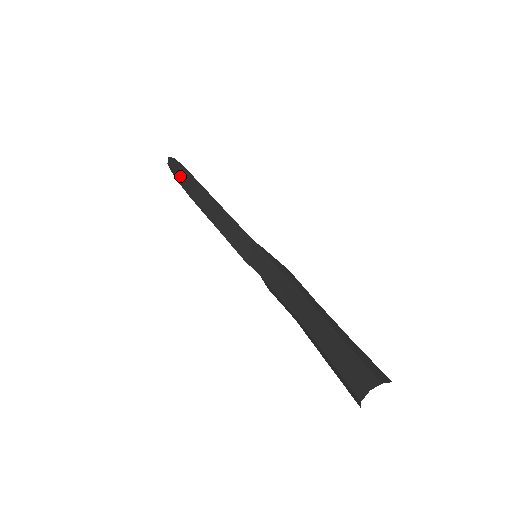
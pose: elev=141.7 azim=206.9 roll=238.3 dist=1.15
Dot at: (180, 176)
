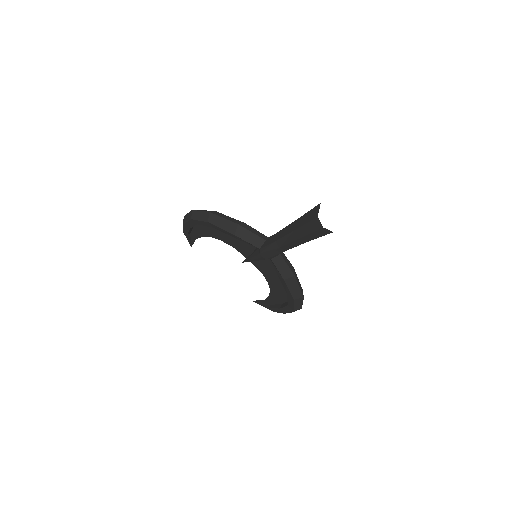
Dot at: (185, 217)
